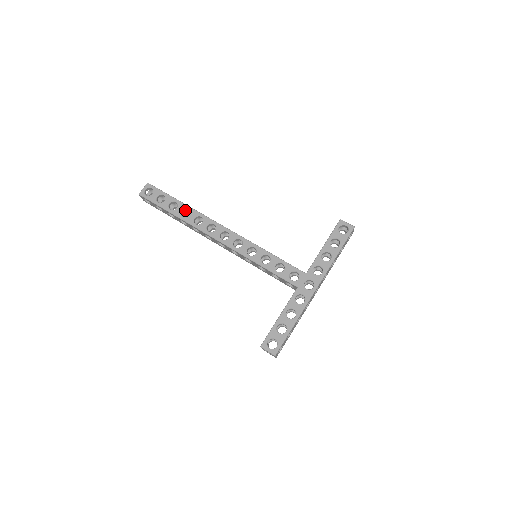
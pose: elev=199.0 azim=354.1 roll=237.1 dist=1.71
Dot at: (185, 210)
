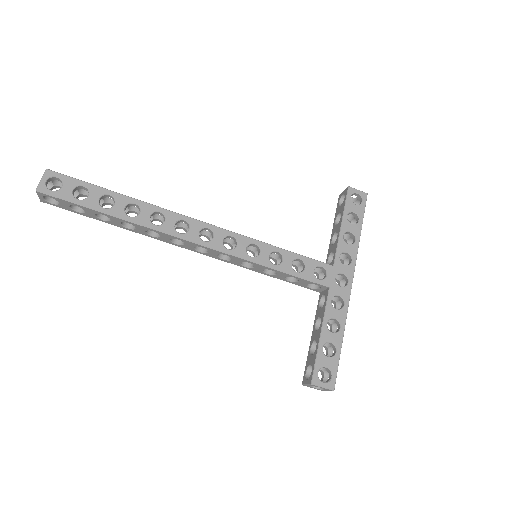
Dot at: (128, 205)
